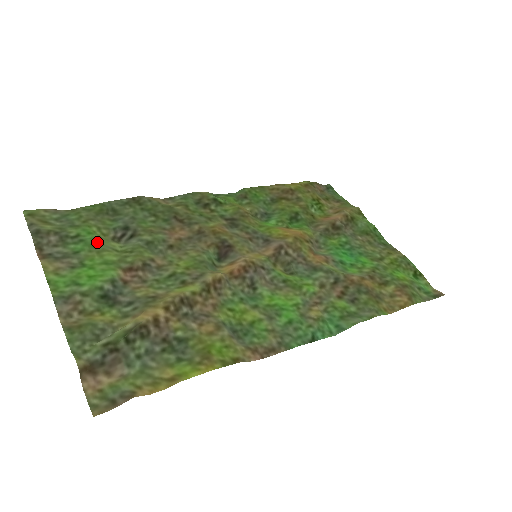
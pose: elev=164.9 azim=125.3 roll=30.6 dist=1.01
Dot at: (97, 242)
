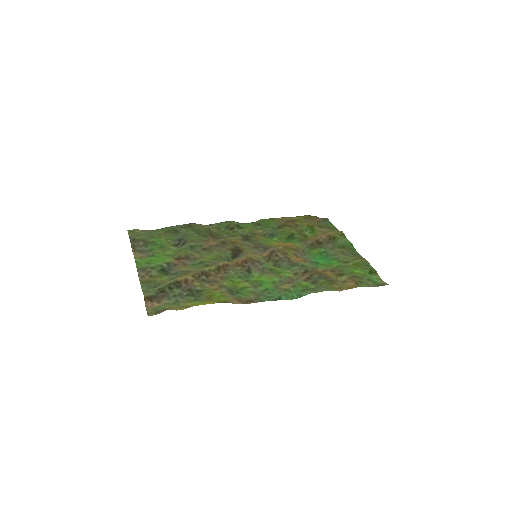
Dot at: (163, 245)
